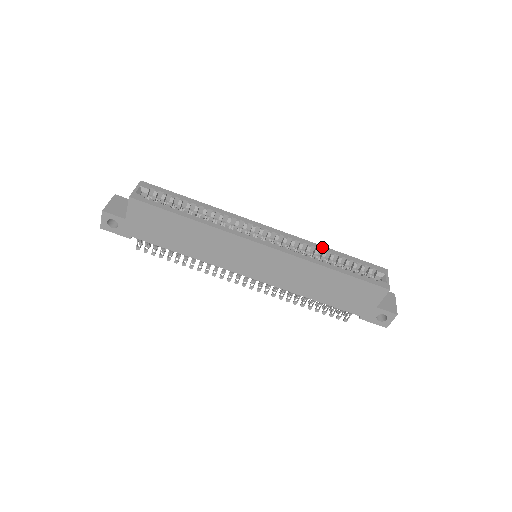
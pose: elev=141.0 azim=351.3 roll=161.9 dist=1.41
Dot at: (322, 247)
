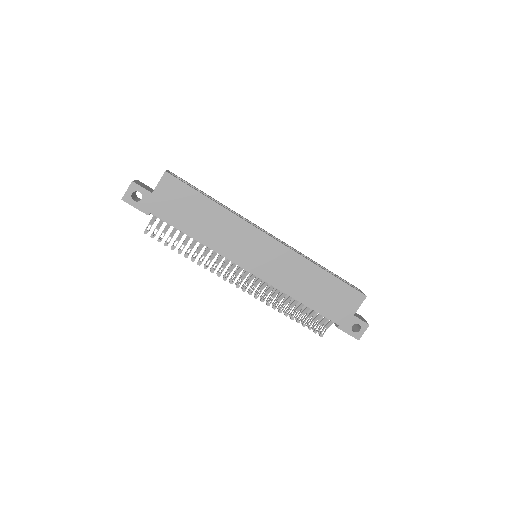
Dot at: (310, 259)
